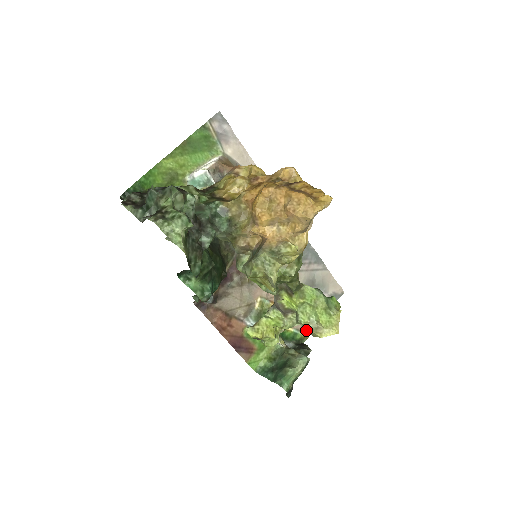
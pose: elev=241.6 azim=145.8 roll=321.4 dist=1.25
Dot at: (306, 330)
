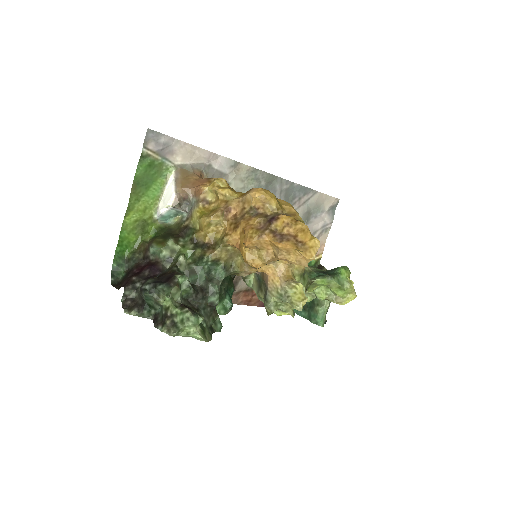
Dot at: (317, 253)
